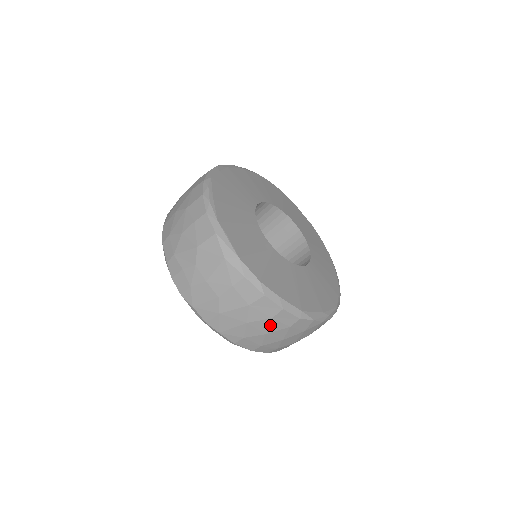
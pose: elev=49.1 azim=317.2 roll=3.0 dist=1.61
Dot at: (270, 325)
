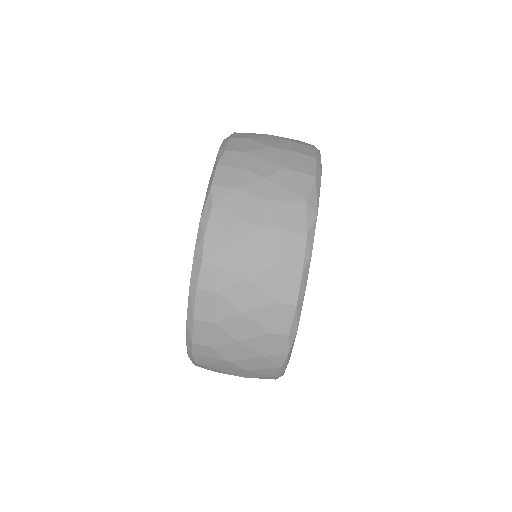
Dot at: (262, 308)
